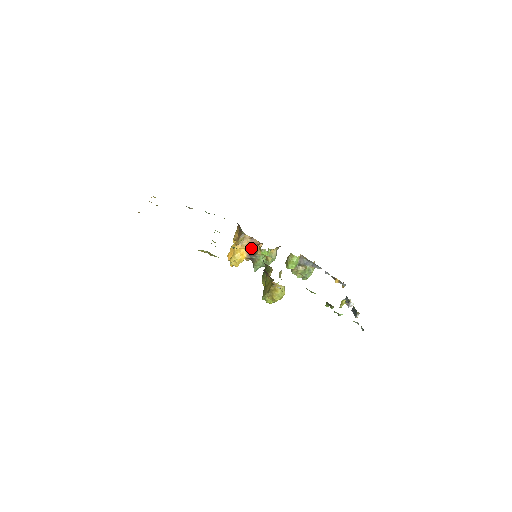
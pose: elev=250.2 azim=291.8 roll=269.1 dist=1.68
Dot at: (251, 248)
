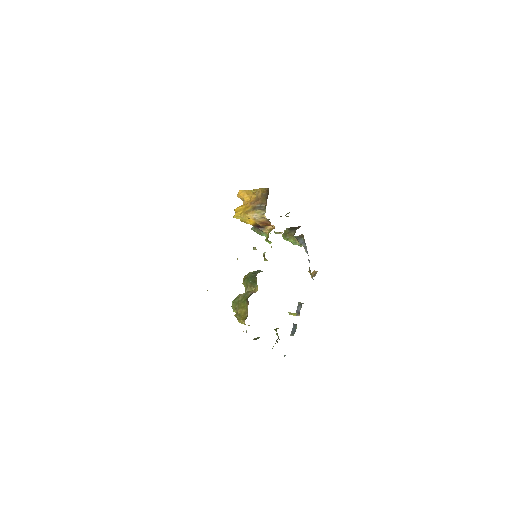
Dot at: (261, 225)
